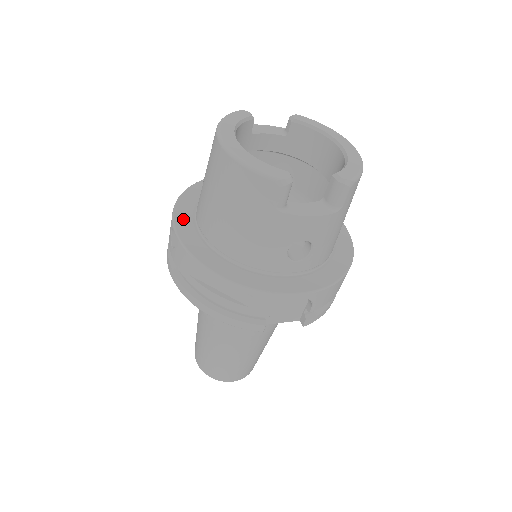
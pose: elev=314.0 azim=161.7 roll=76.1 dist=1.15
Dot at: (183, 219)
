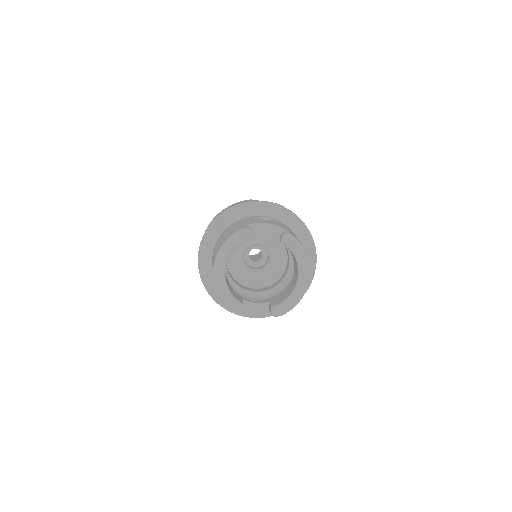
Dot at: (206, 246)
